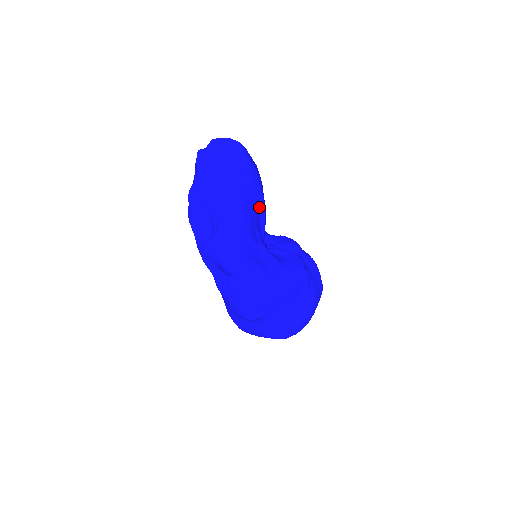
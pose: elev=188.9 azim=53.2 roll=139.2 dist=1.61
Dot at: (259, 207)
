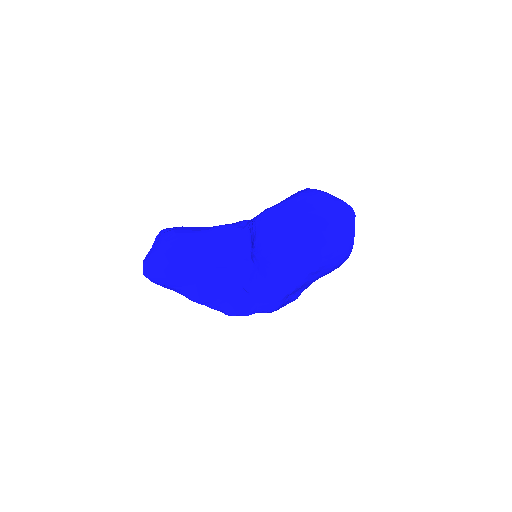
Dot at: (206, 270)
